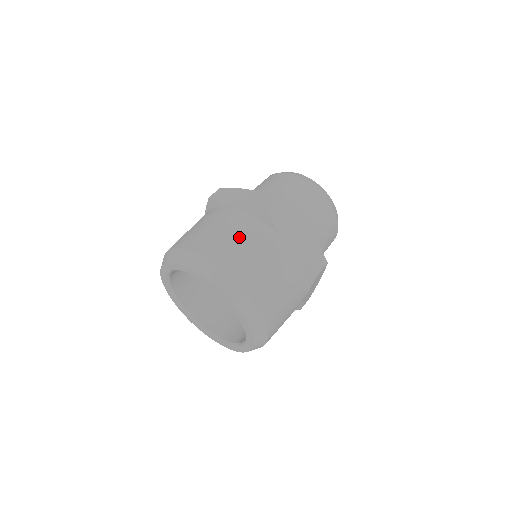
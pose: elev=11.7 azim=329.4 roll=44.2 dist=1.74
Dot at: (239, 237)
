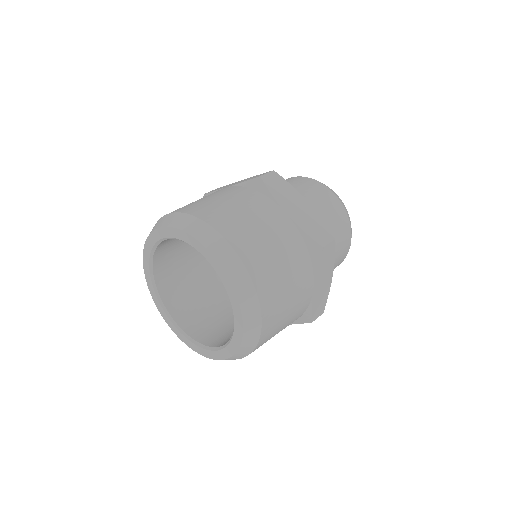
Dot at: (284, 260)
